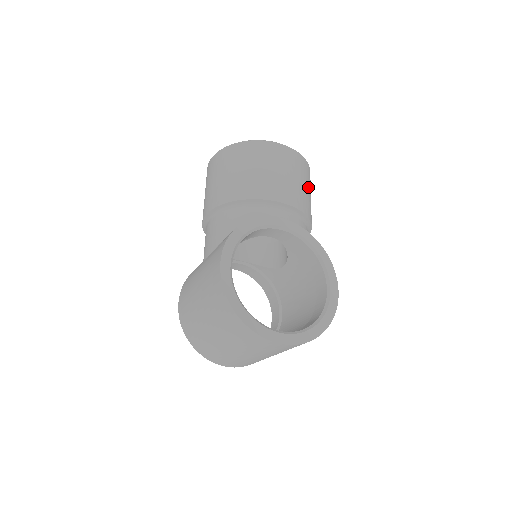
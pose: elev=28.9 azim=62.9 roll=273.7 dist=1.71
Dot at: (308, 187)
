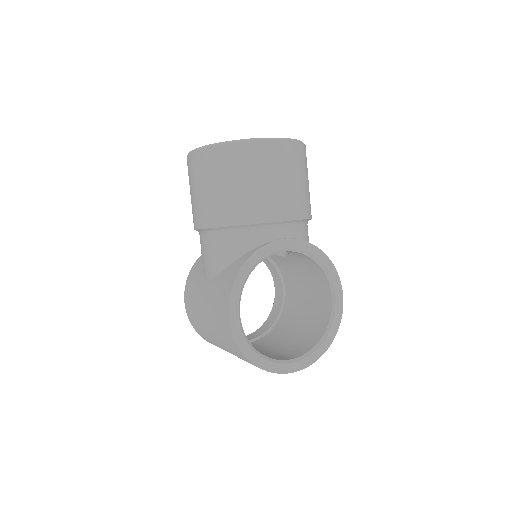
Dot at: (306, 177)
